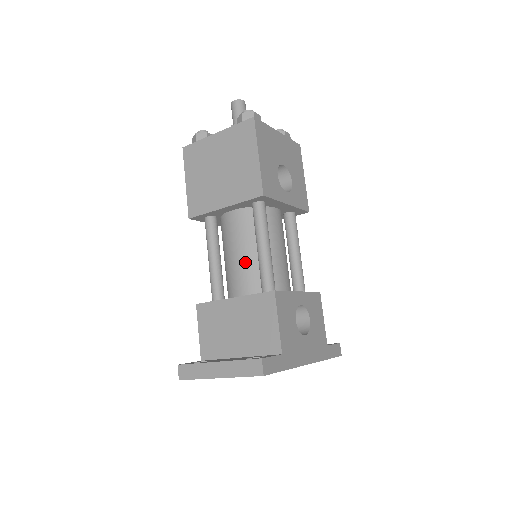
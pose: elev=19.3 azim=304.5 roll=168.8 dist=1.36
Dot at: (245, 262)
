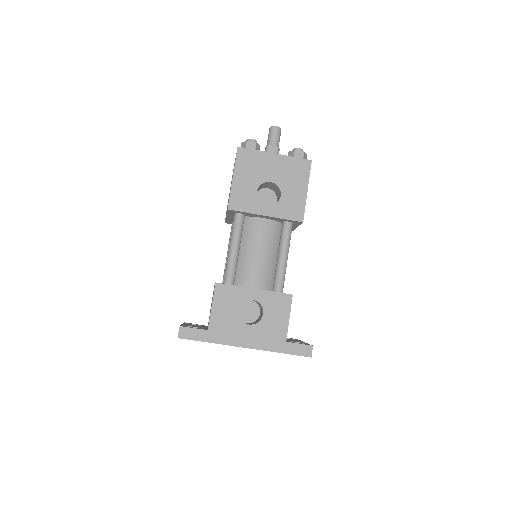
Dot at: occluded
